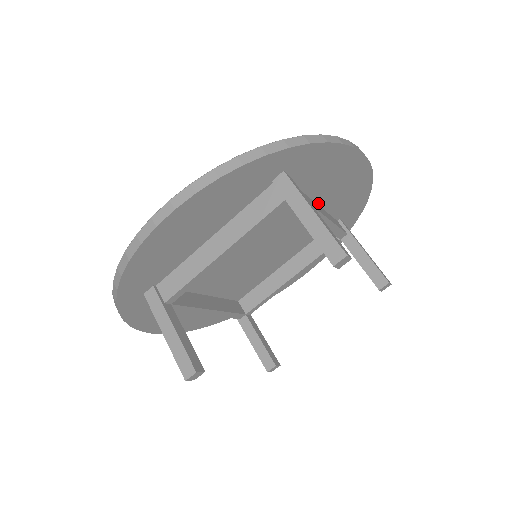
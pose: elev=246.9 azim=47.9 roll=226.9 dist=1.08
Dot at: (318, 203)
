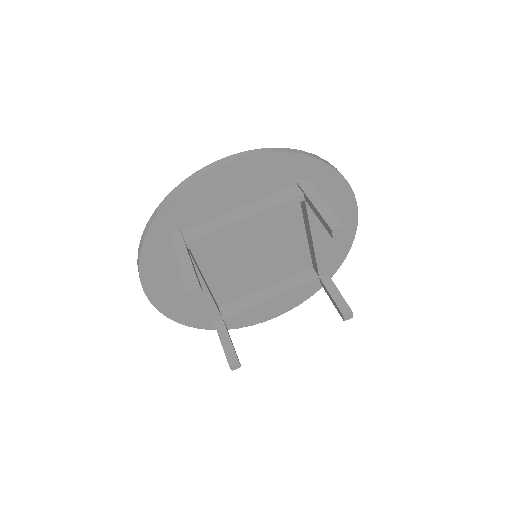
Dot at: occluded
